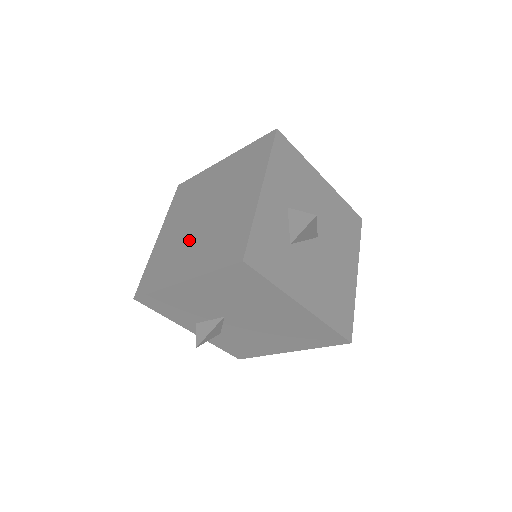
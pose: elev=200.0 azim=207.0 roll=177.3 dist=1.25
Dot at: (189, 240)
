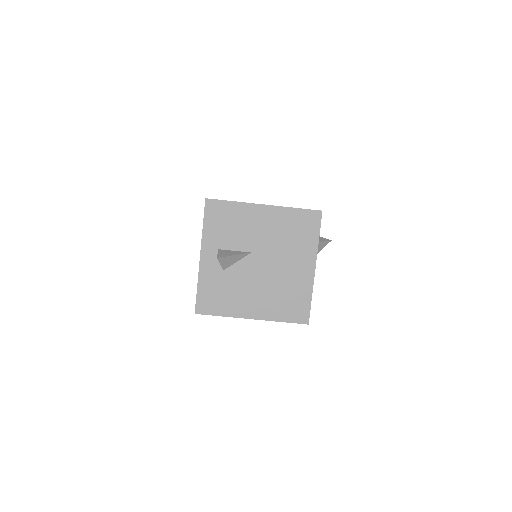
Dot at: occluded
